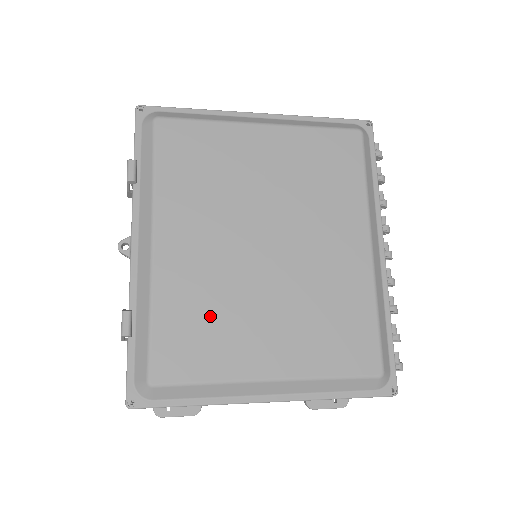
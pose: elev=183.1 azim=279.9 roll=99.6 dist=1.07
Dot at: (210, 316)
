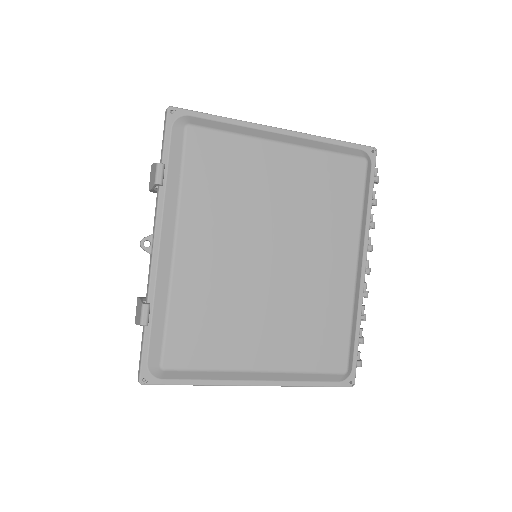
Dot at: (217, 316)
